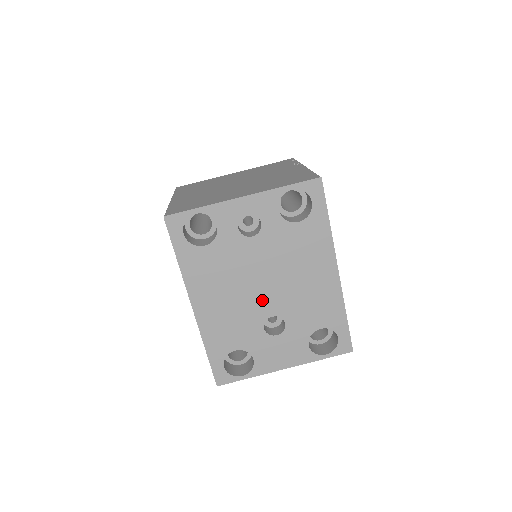
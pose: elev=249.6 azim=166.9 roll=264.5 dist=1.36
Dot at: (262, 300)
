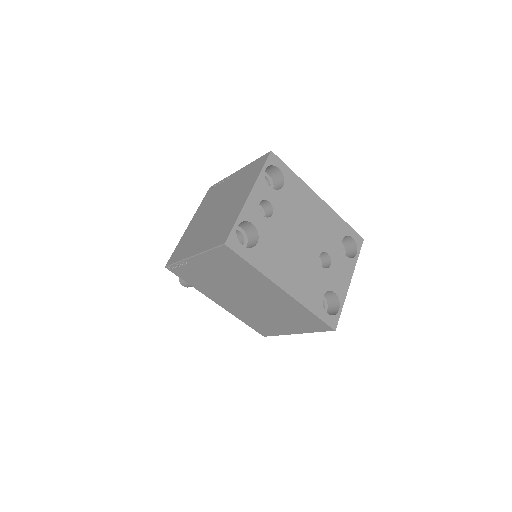
Dot at: (308, 250)
